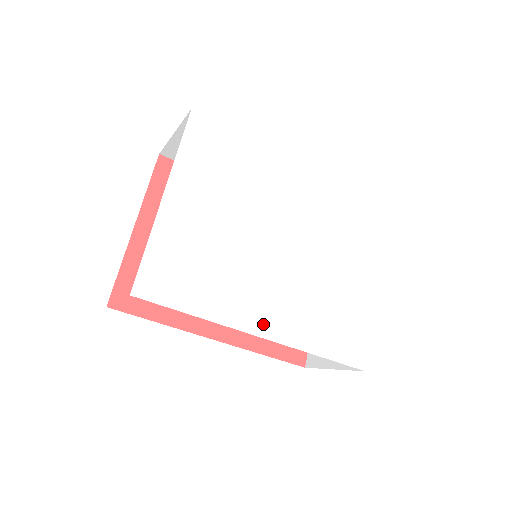
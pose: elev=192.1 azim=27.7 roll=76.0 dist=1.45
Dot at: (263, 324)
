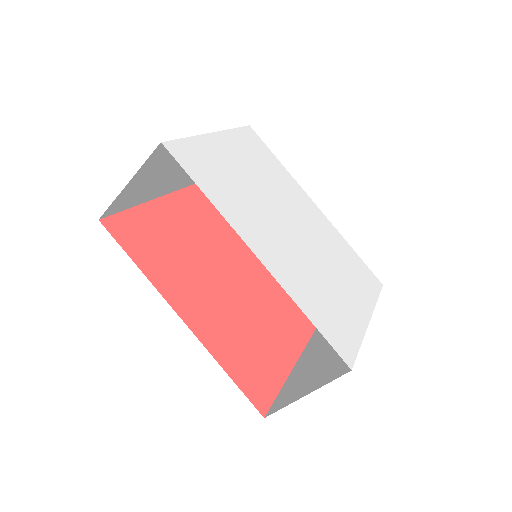
Dot at: (261, 250)
